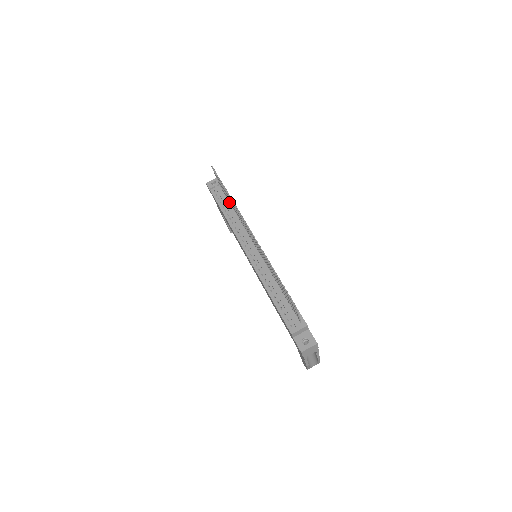
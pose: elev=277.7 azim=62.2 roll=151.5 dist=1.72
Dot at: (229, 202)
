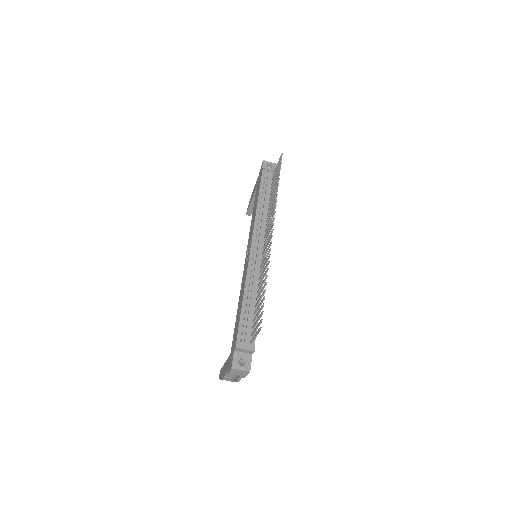
Dot at: (270, 193)
